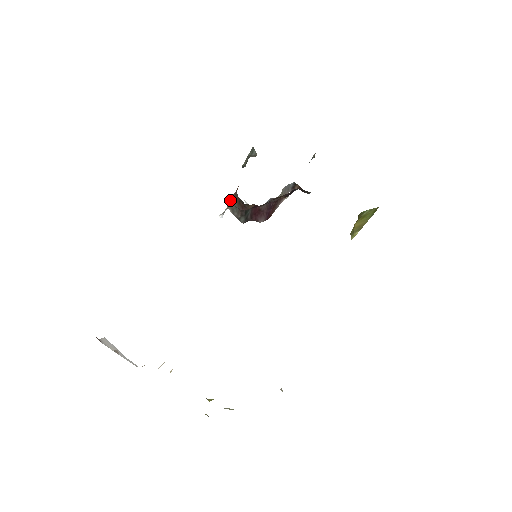
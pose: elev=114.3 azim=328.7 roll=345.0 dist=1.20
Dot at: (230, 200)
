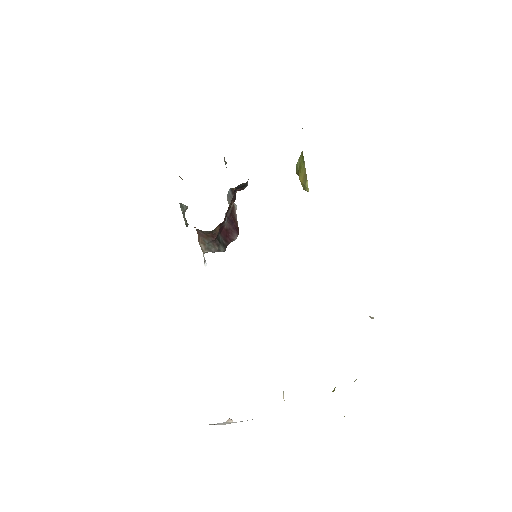
Dot at: (200, 244)
